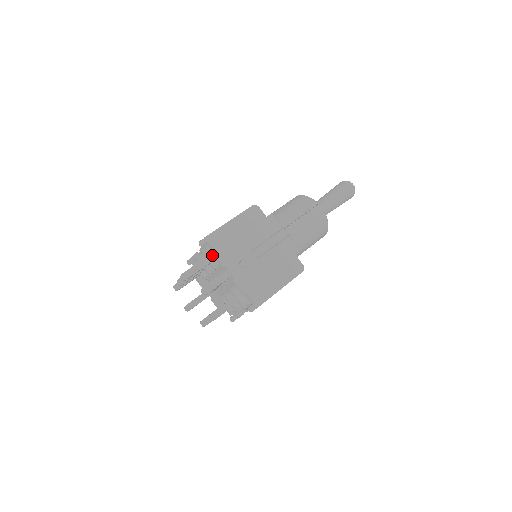
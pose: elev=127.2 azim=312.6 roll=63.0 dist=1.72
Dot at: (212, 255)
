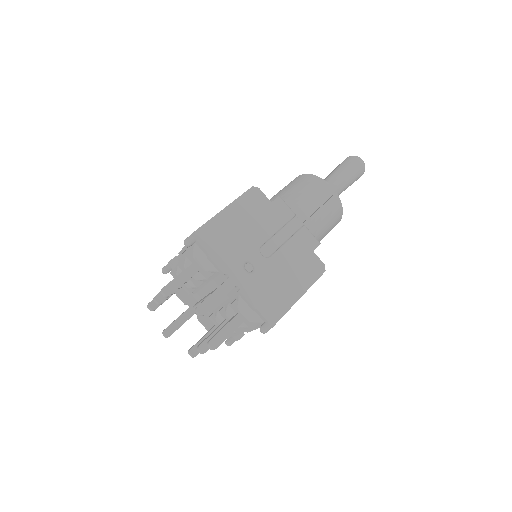
Dot at: (203, 258)
